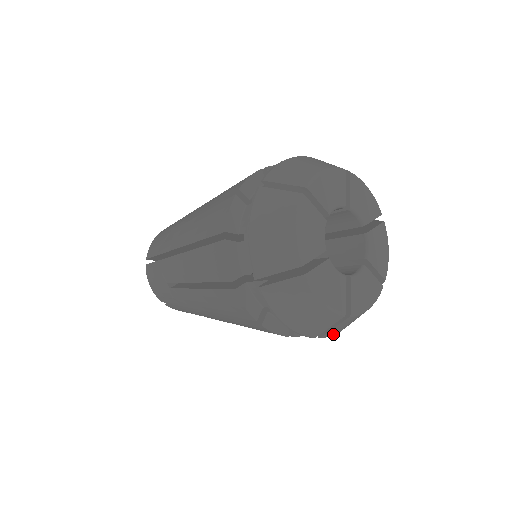
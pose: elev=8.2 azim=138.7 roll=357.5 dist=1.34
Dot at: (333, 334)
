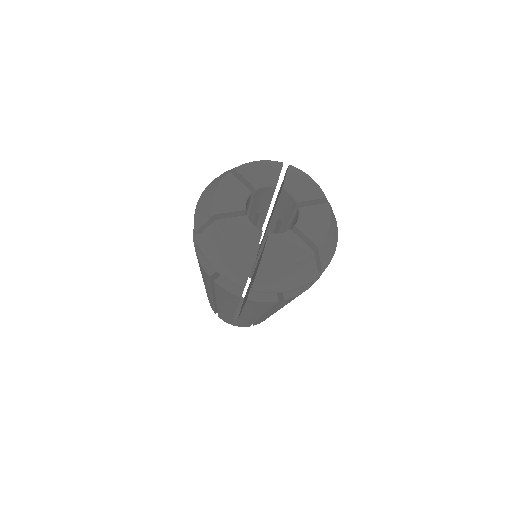
Dot at: (266, 290)
